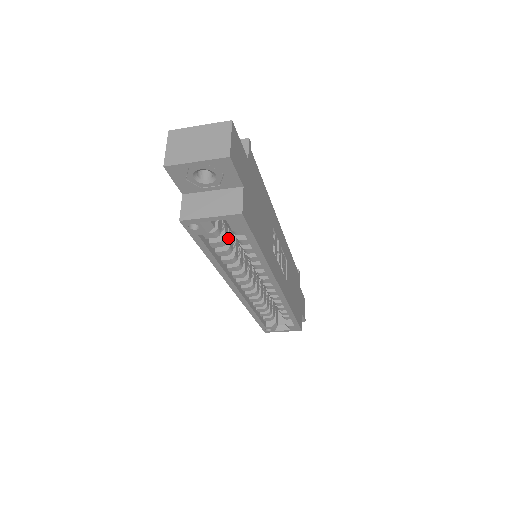
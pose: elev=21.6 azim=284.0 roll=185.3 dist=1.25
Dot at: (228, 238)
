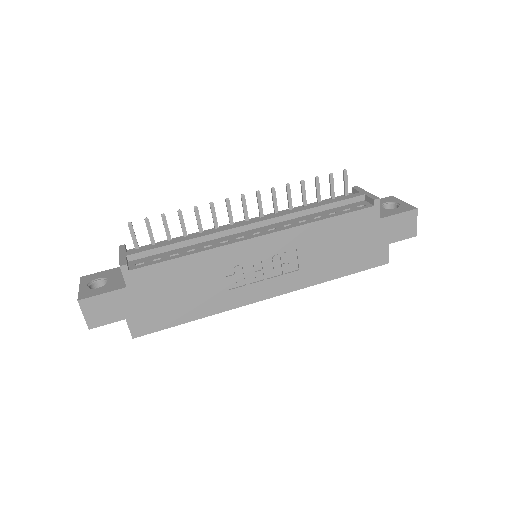
Dot at: occluded
